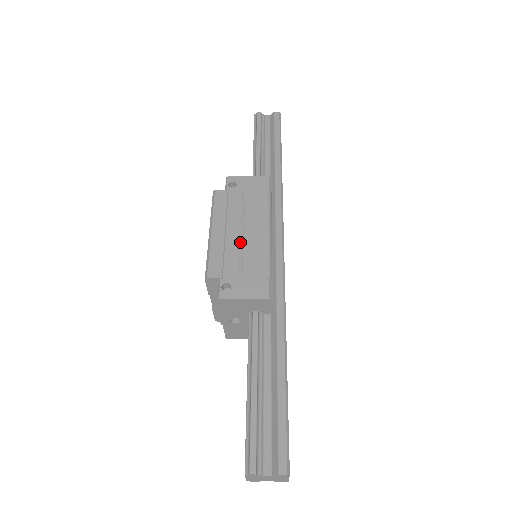
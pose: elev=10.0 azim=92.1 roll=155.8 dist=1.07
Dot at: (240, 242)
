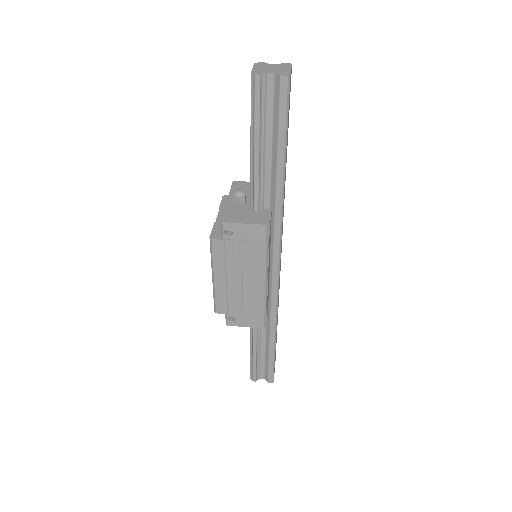
Dot at: (240, 289)
